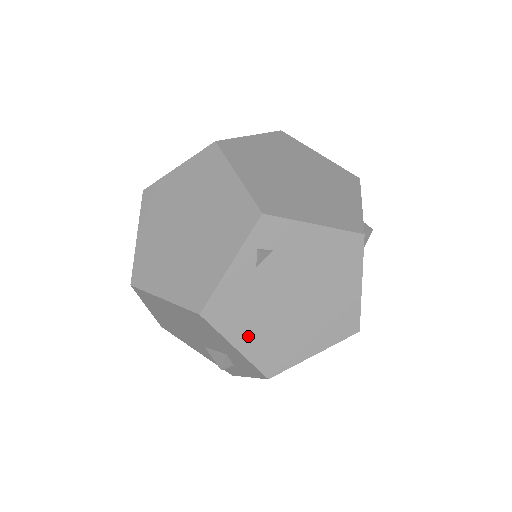
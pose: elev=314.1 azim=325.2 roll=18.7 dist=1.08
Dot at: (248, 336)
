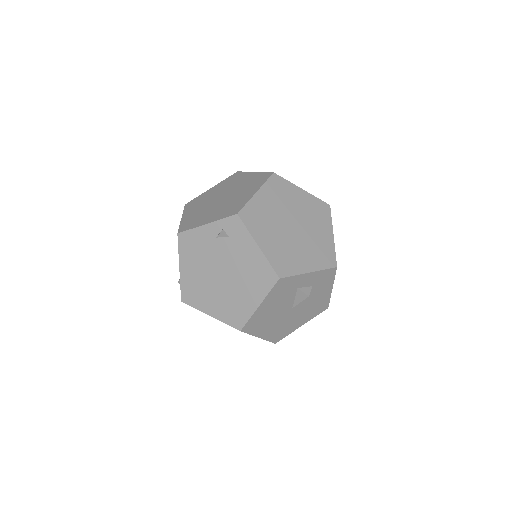
Dot at: (189, 268)
